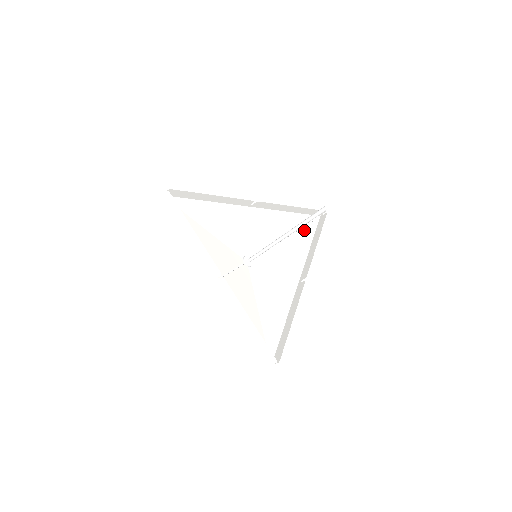
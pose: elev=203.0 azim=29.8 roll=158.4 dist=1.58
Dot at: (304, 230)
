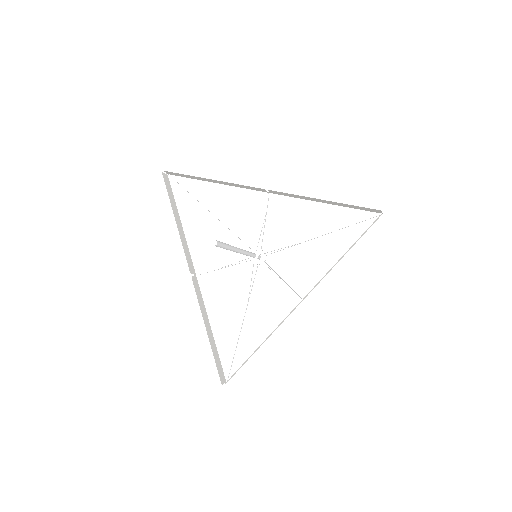
Dot at: (347, 231)
